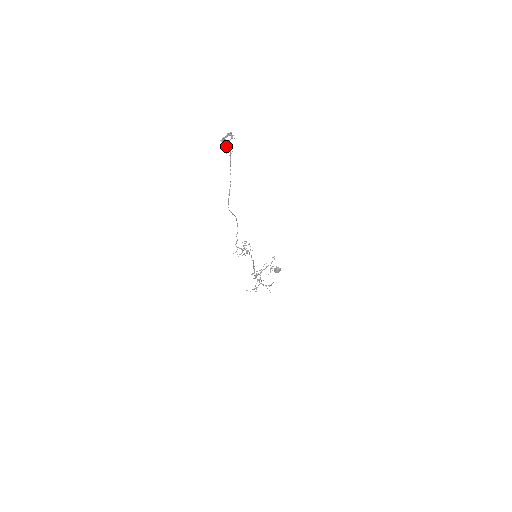
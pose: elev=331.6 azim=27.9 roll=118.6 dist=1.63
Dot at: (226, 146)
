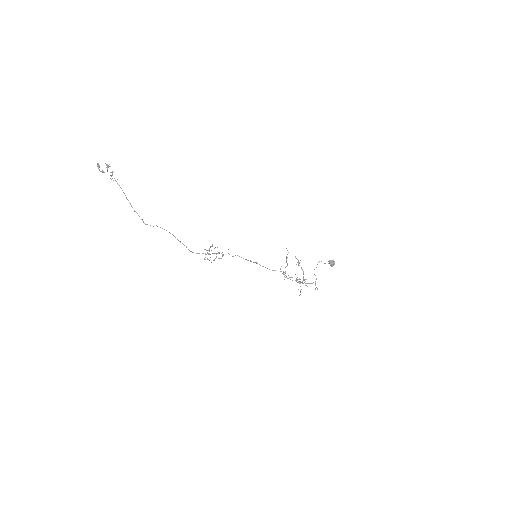
Dot at: (111, 175)
